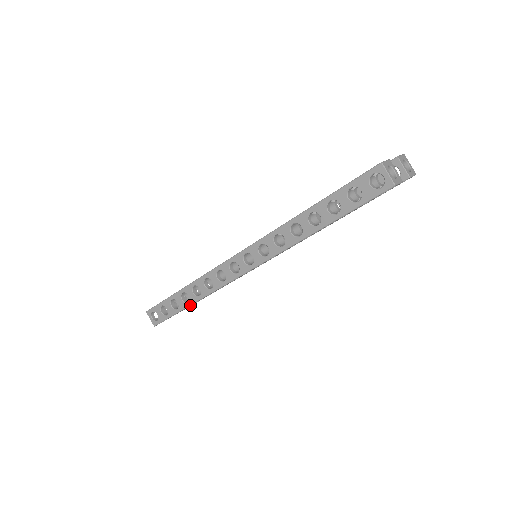
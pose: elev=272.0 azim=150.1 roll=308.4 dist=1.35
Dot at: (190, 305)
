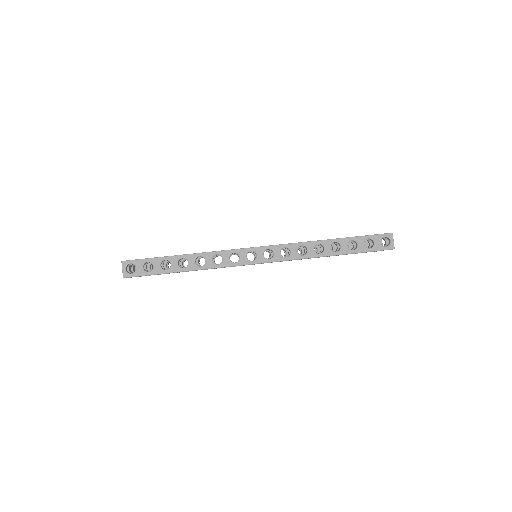
Dot at: (185, 271)
